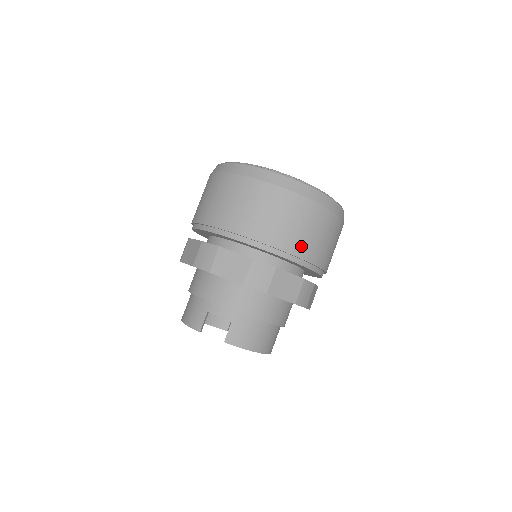
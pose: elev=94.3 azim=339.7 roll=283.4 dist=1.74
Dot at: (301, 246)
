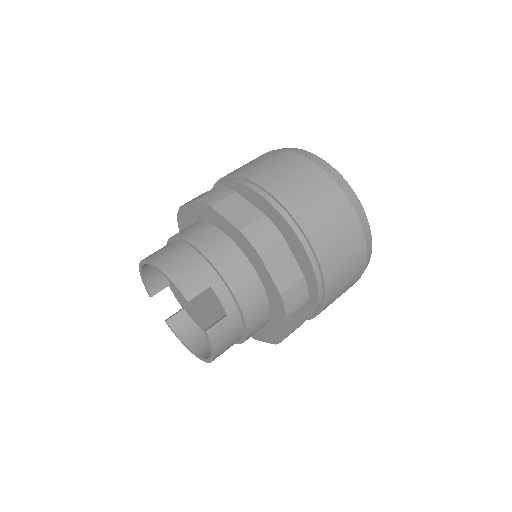
Dot at: (333, 294)
